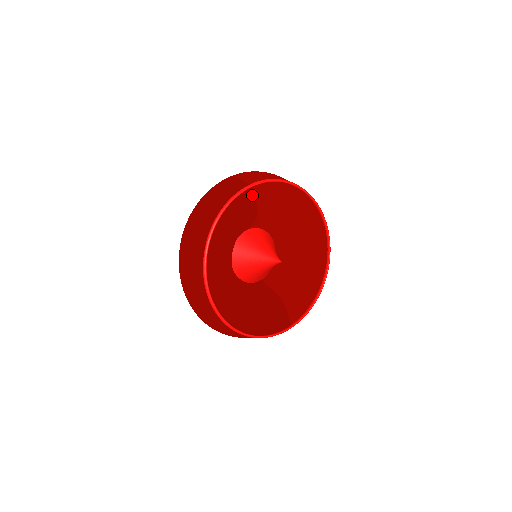
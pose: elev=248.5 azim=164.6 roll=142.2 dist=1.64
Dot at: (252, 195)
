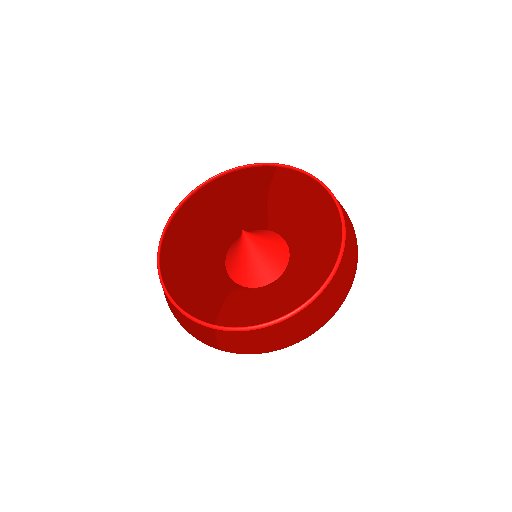
Dot at: (272, 174)
